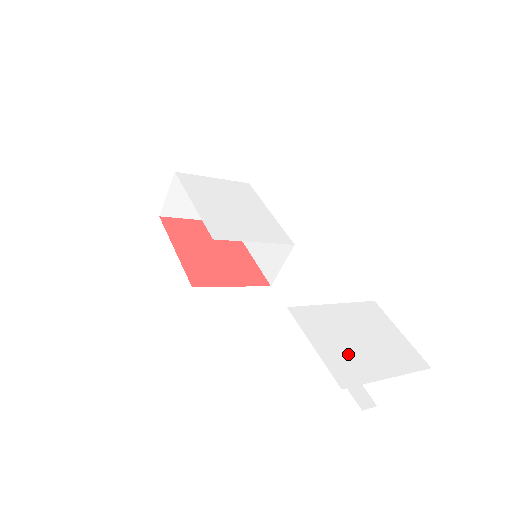
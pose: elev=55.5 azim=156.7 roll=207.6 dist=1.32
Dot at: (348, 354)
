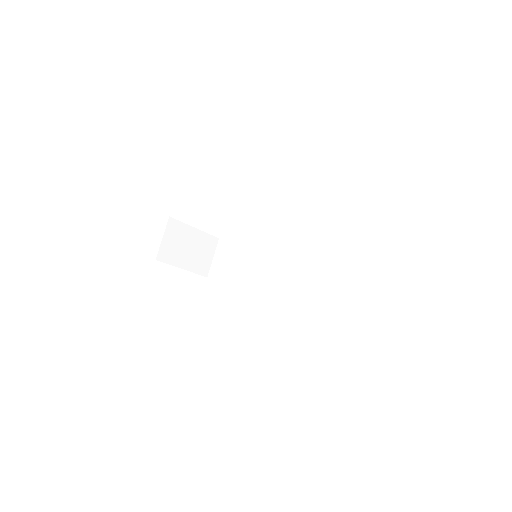
Dot at: occluded
